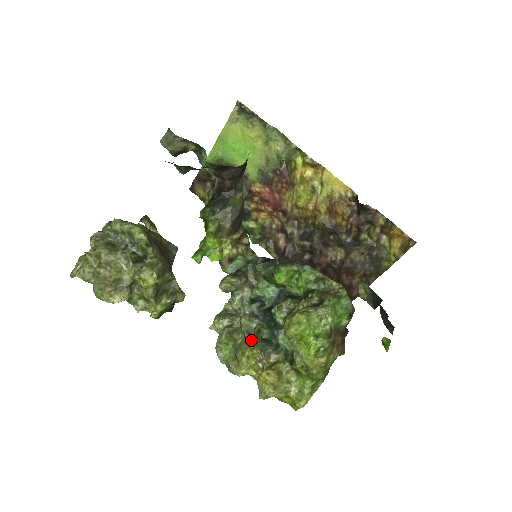
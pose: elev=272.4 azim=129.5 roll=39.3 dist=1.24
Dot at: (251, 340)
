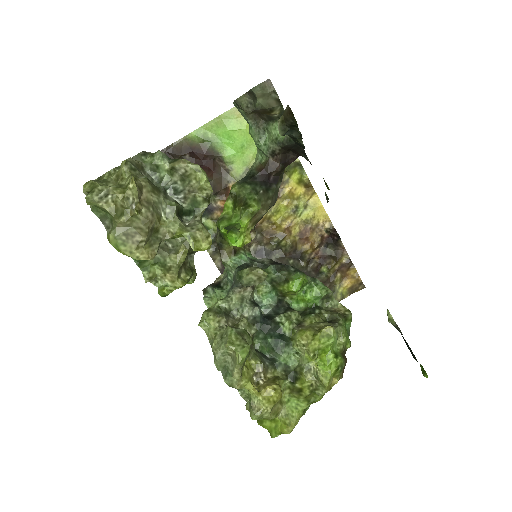
Dot at: (250, 348)
